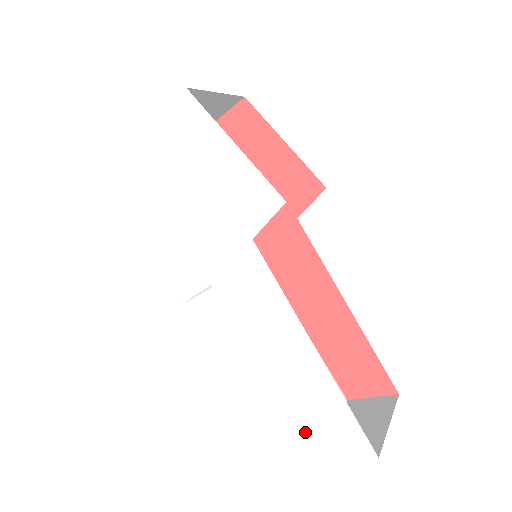
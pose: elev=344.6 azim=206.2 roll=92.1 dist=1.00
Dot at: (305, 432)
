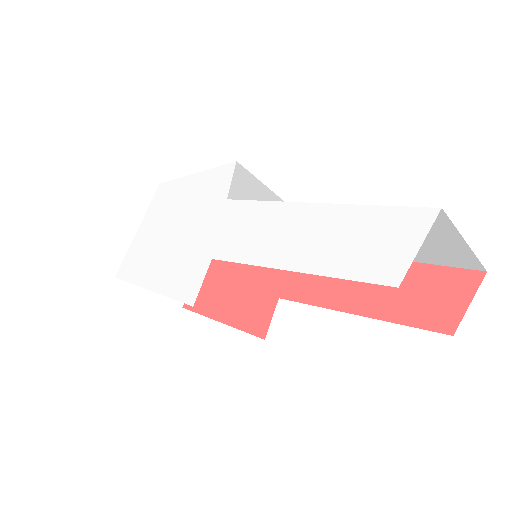
Dot at: (362, 274)
